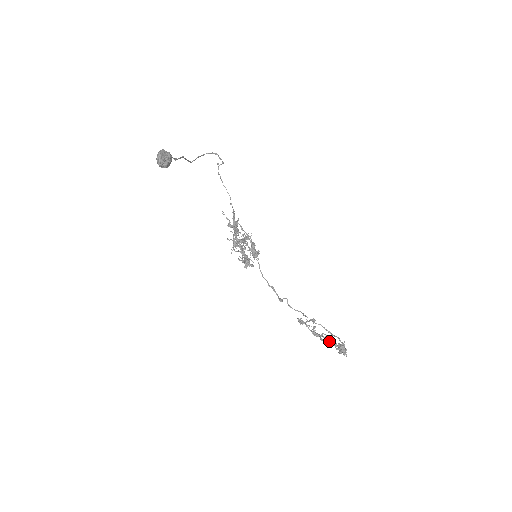
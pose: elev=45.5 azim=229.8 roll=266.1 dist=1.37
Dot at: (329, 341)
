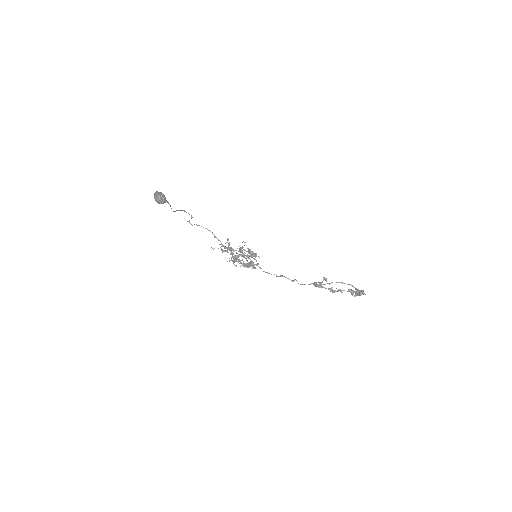
Dot at: occluded
